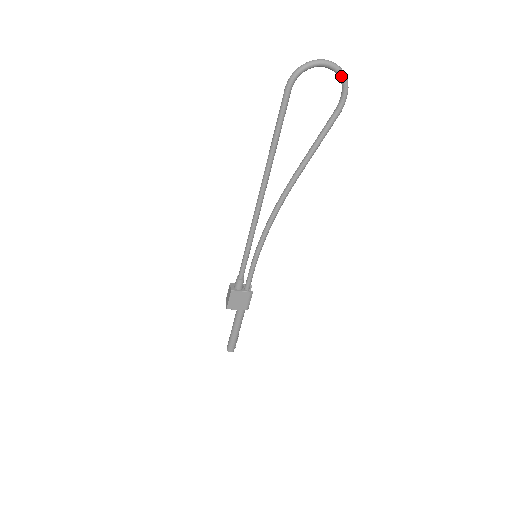
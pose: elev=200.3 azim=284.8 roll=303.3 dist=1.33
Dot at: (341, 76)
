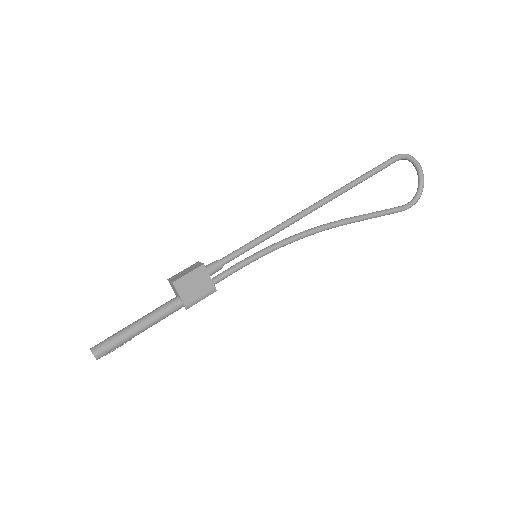
Dot at: (421, 188)
